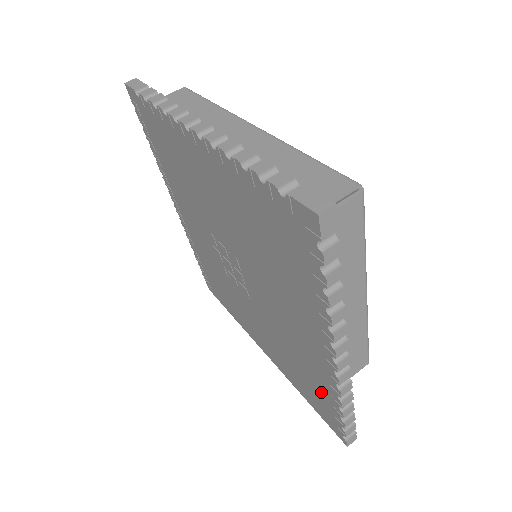
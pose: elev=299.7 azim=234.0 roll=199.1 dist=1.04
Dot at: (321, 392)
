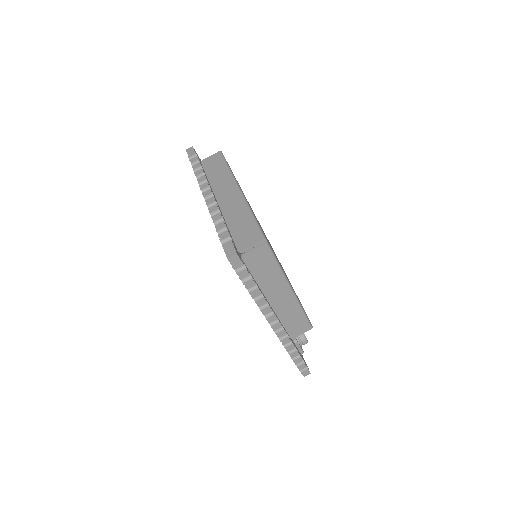
Dot at: occluded
